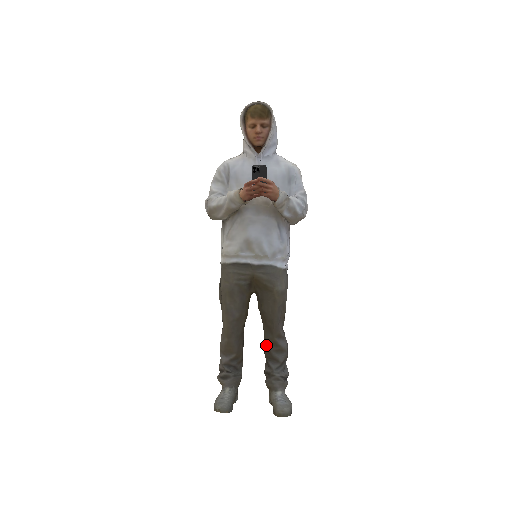
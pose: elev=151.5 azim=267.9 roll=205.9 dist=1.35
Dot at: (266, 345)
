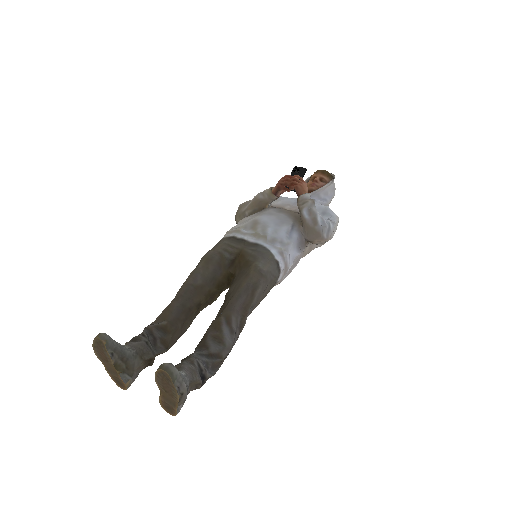
Dot at: (207, 329)
